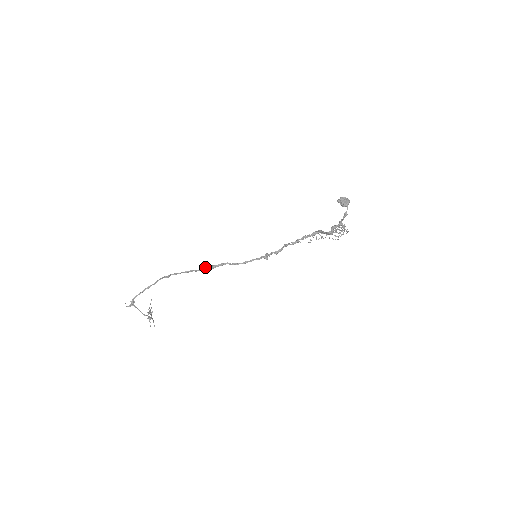
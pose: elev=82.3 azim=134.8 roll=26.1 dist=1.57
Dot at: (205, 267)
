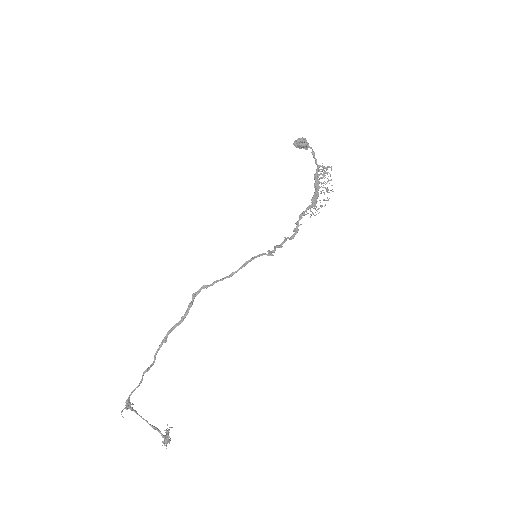
Dot at: (198, 291)
